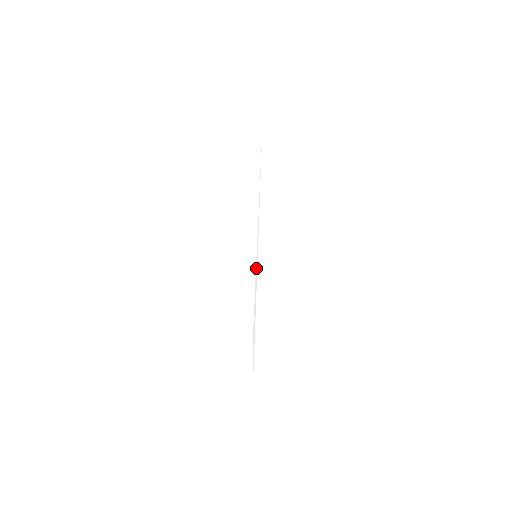
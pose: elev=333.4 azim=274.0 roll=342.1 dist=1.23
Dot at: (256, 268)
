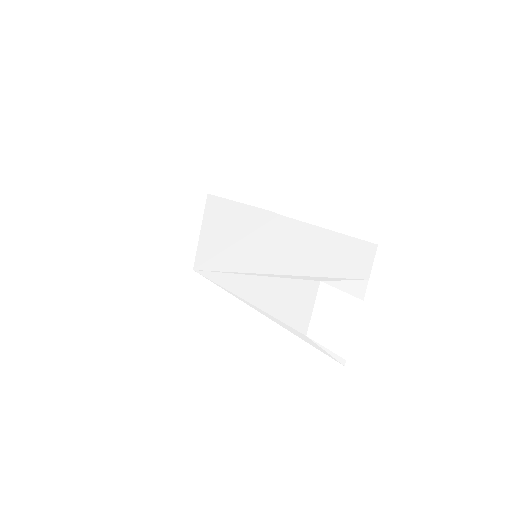
Dot at: (262, 275)
